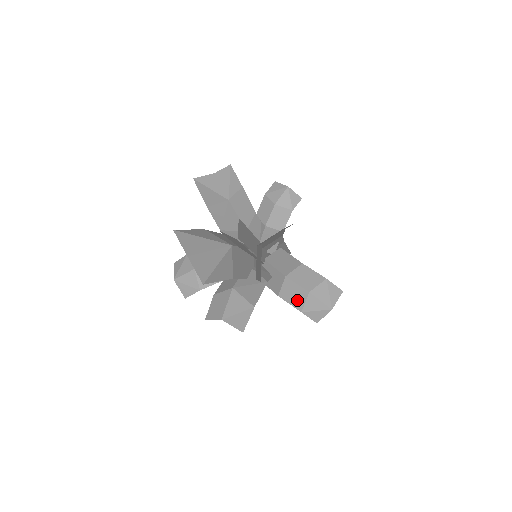
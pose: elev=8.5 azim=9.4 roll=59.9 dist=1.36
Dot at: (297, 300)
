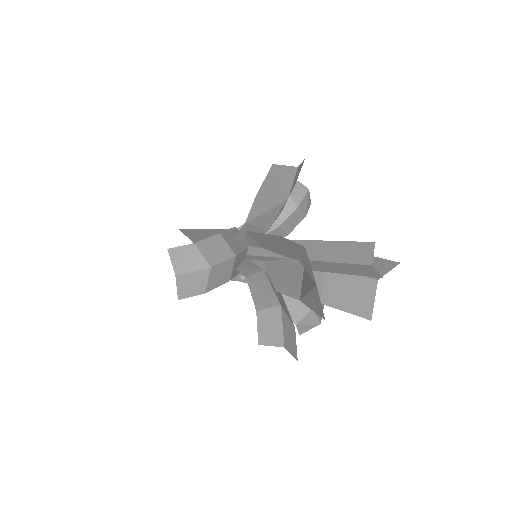
Dot at: (296, 313)
